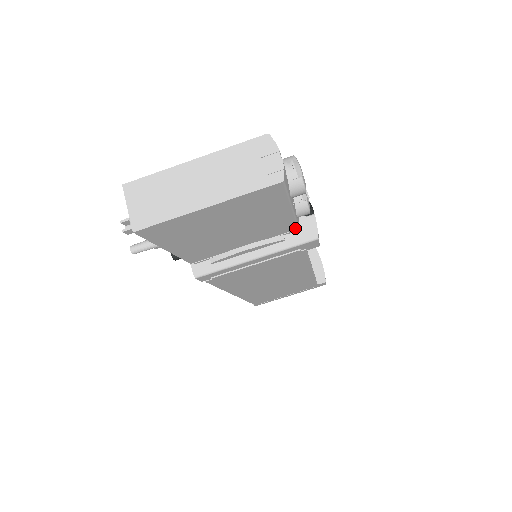
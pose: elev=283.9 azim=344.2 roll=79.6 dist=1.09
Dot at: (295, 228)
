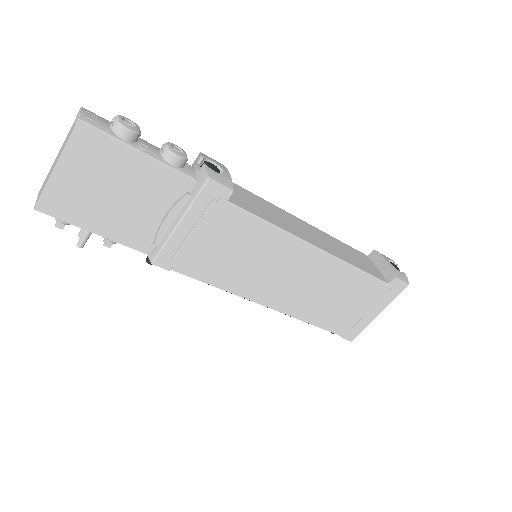
Dot at: (189, 180)
